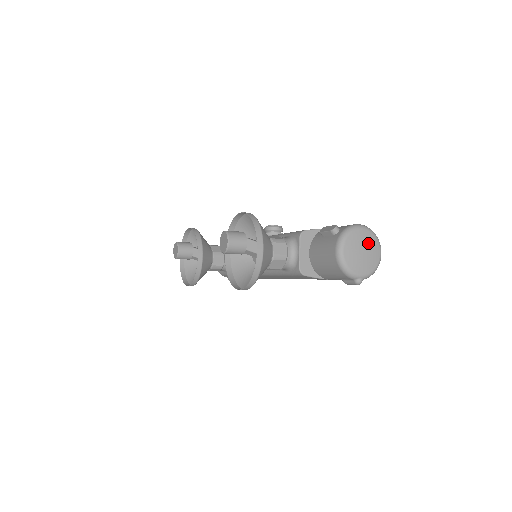
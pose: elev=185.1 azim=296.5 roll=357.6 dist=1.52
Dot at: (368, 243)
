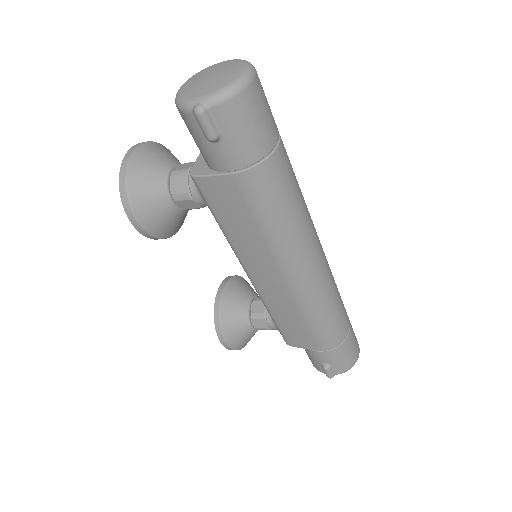
Dot at: (223, 68)
